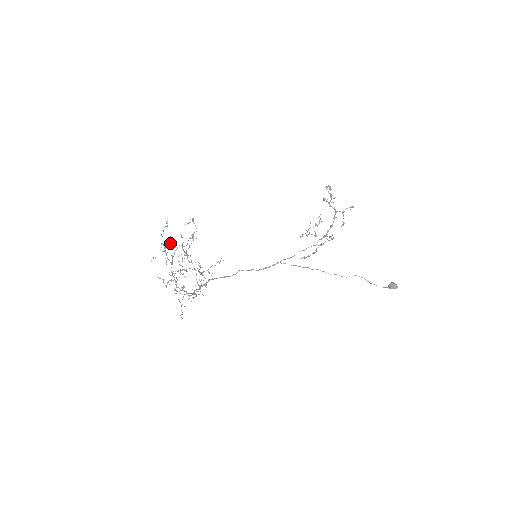
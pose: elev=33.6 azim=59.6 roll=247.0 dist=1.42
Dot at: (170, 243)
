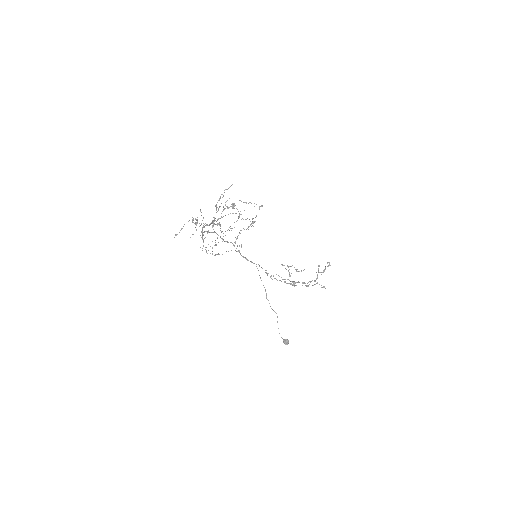
Dot at: occluded
